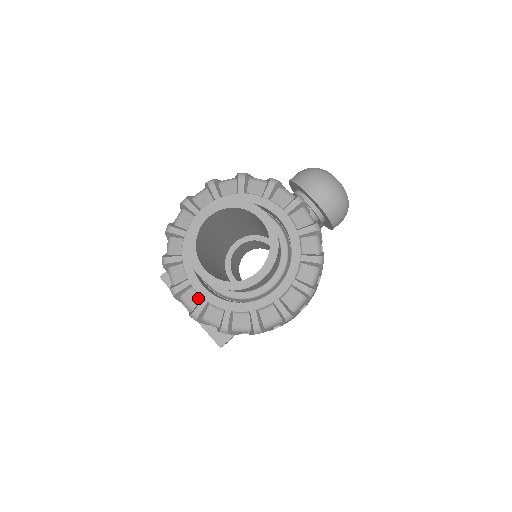
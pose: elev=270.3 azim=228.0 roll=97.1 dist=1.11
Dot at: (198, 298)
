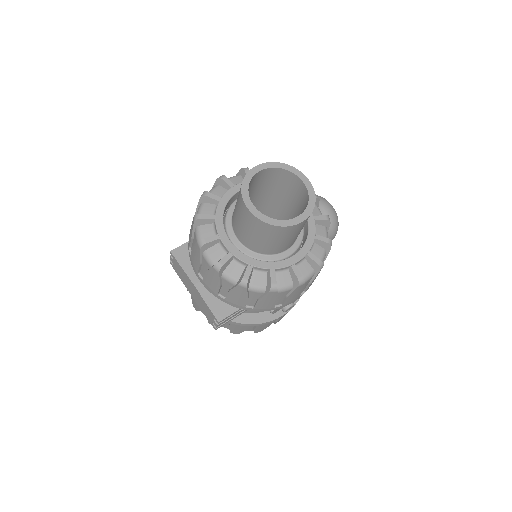
Dot at: (223, 253)
